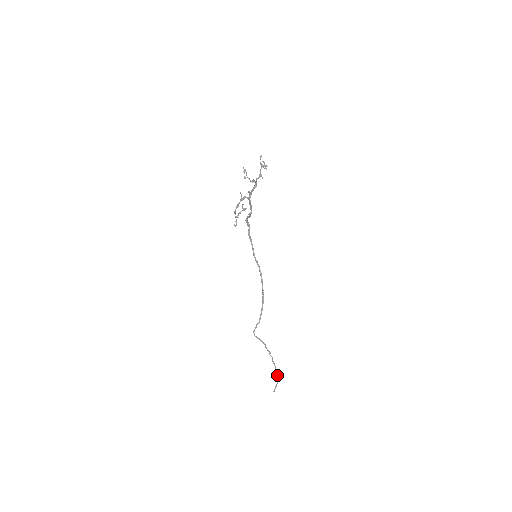
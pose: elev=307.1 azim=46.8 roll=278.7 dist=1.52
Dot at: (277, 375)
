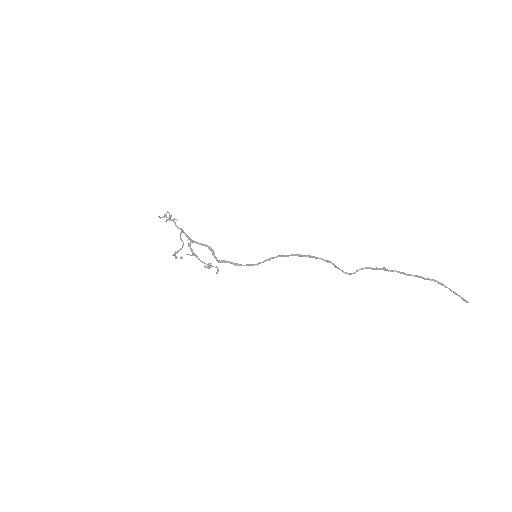
Dot at: (430, 280)
